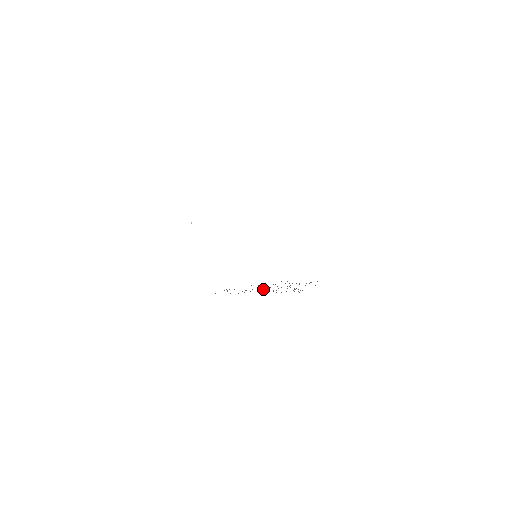
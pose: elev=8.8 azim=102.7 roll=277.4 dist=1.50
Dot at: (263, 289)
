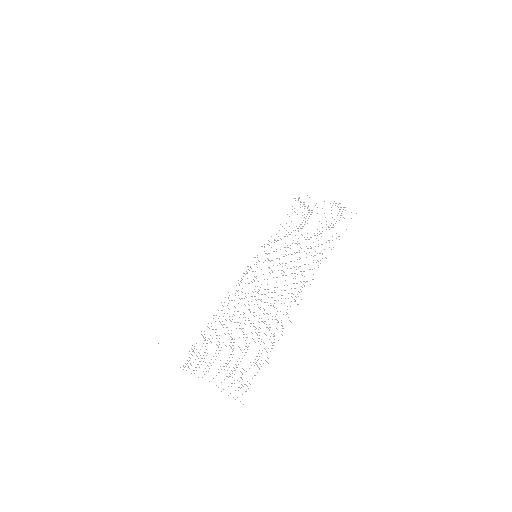
Dot at: (239, 337)
